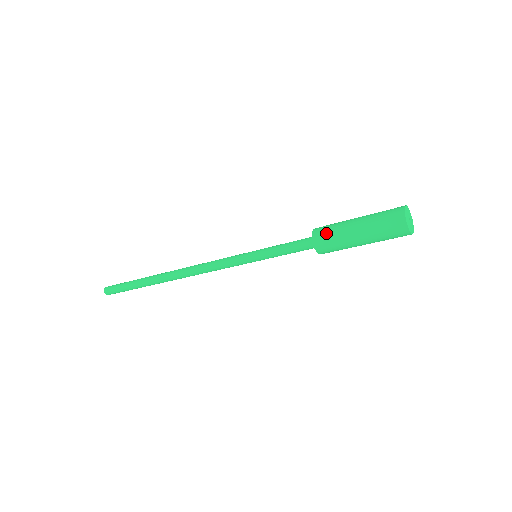
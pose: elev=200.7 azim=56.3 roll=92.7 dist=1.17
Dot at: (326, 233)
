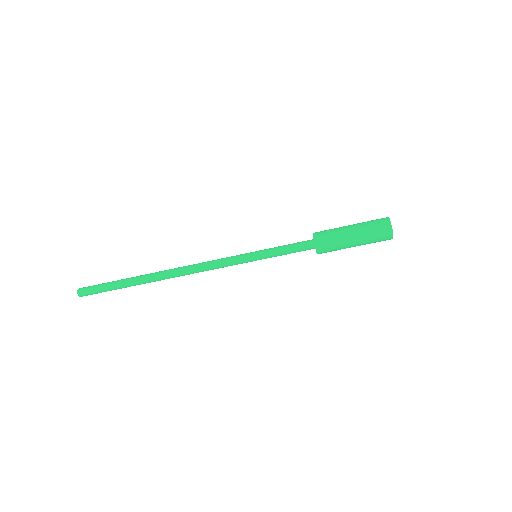
Dot at: (325, 231)
